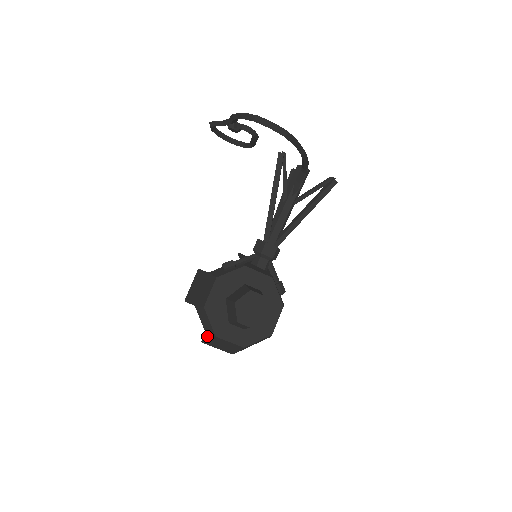
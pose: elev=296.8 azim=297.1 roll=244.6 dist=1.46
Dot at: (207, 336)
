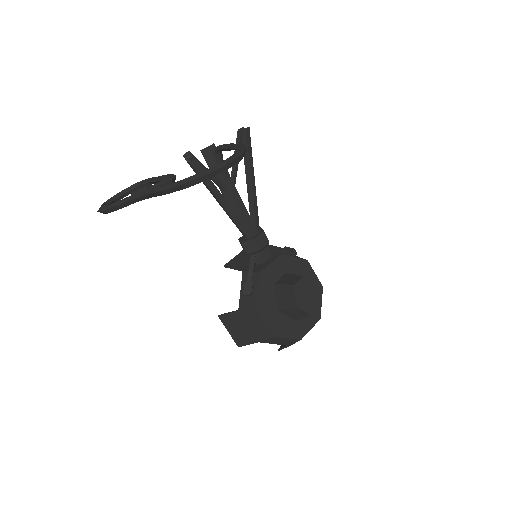
Dot at: (288, 346)
